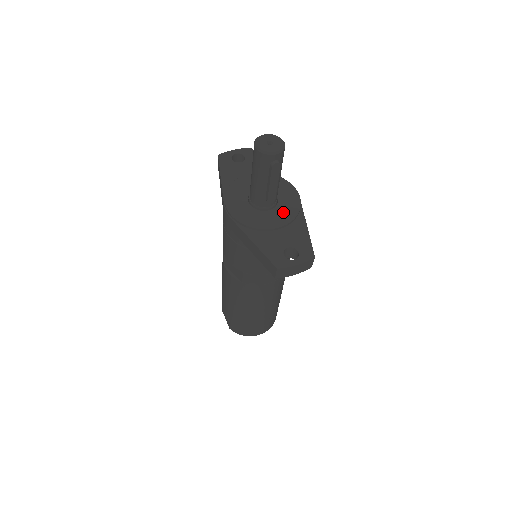
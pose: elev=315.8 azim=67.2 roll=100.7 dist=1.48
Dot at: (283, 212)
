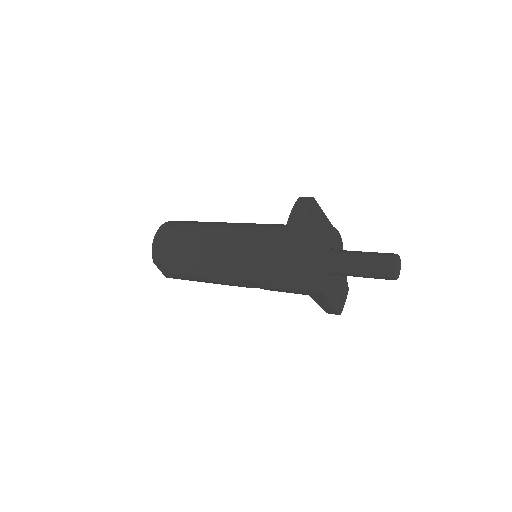
Dot at: occluded
